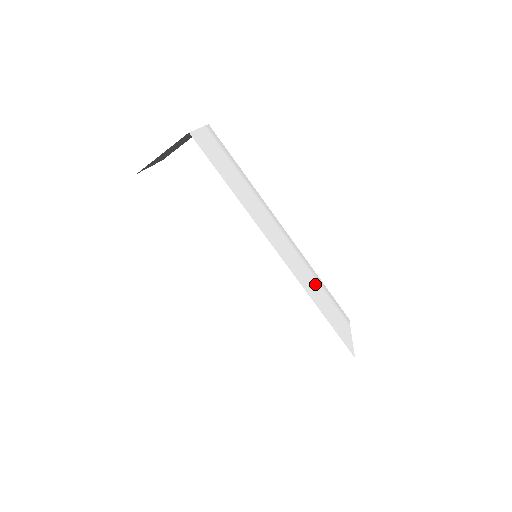
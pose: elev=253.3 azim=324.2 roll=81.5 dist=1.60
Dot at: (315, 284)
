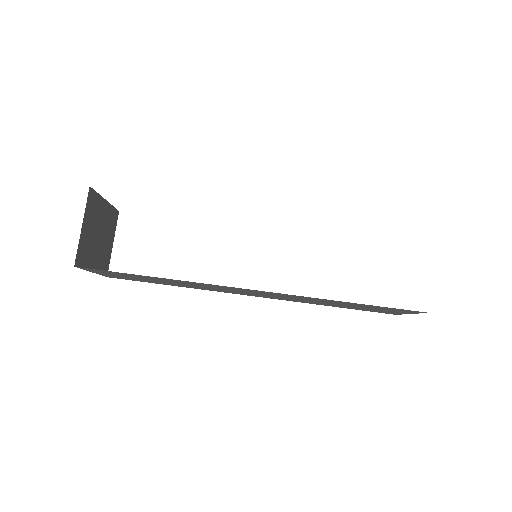
Dot at: occluded
